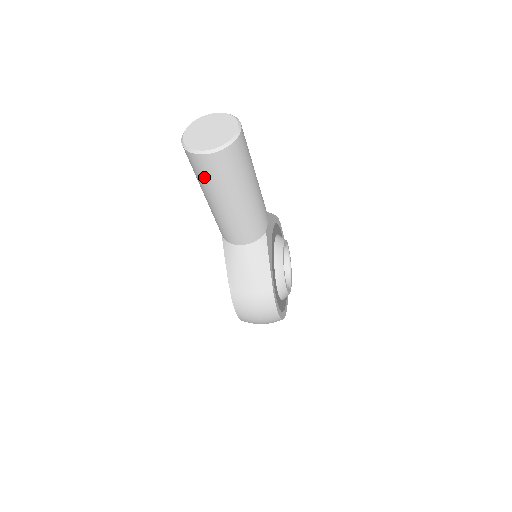
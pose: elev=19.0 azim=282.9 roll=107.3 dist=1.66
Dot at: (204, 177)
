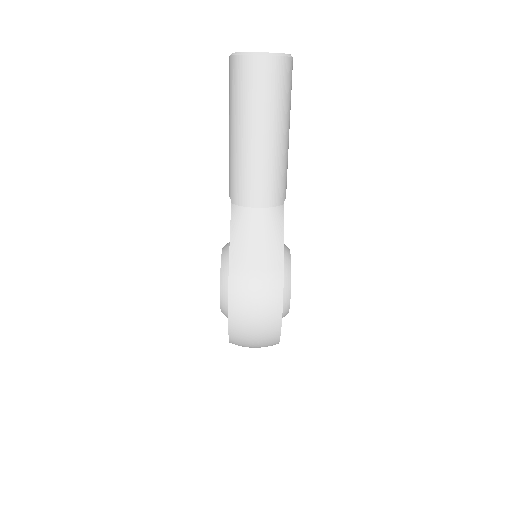
Dot at: (246, 91)
